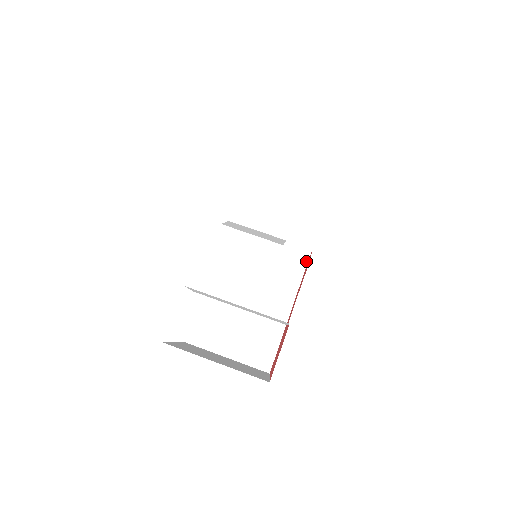
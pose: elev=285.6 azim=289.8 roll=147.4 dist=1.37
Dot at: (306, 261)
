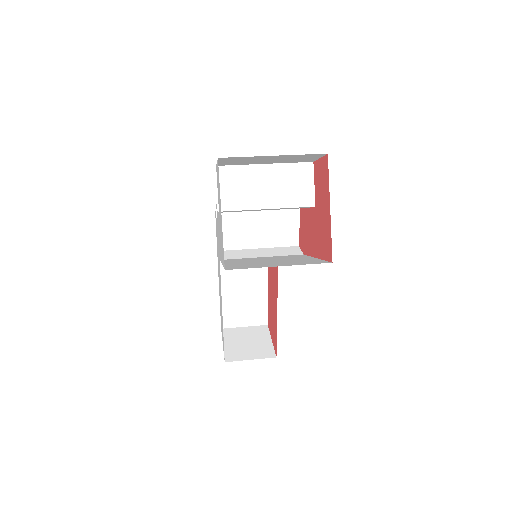
Dot at: (299, 251)
